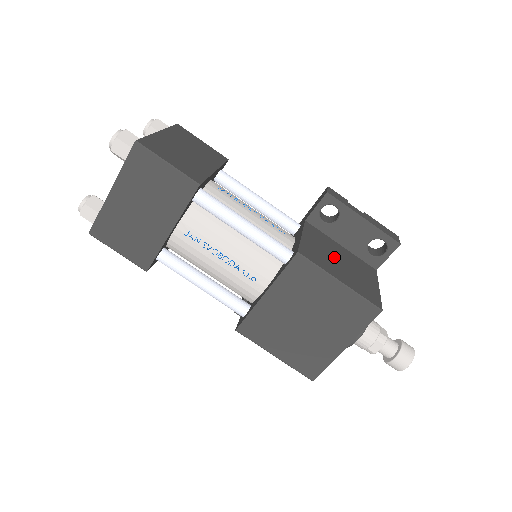
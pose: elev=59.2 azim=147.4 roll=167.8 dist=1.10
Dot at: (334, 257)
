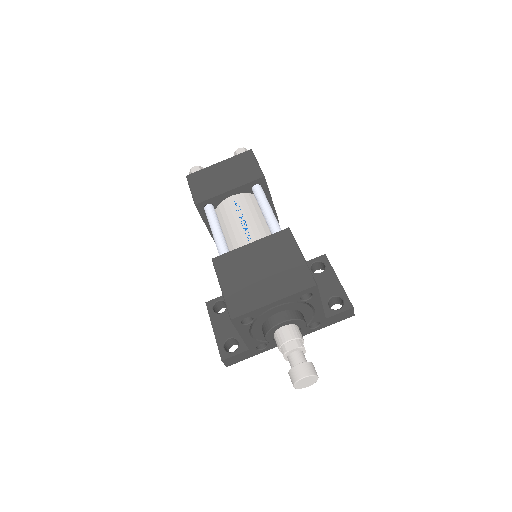
Dot at: occluded
